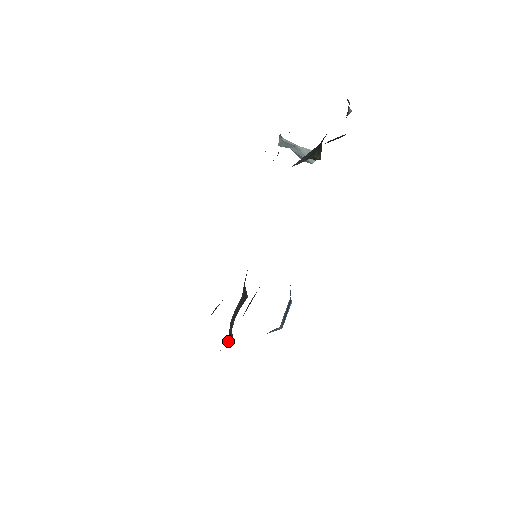
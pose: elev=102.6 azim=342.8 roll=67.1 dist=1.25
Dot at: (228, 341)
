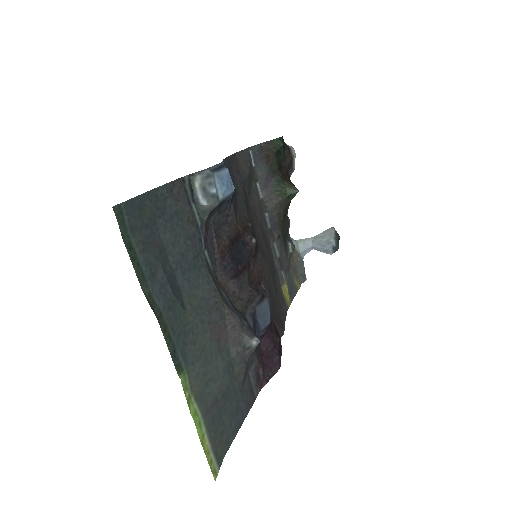
Dot at: (246, 335)
